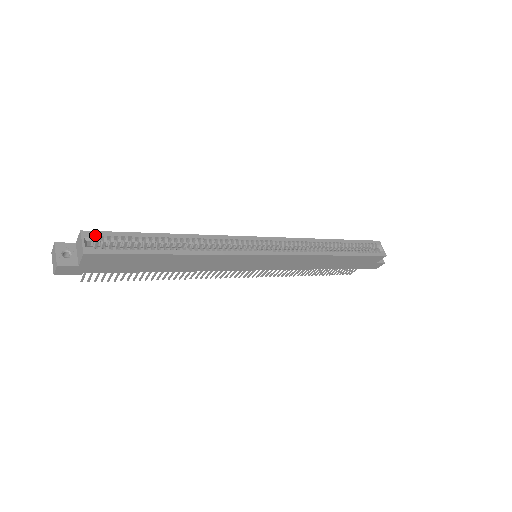
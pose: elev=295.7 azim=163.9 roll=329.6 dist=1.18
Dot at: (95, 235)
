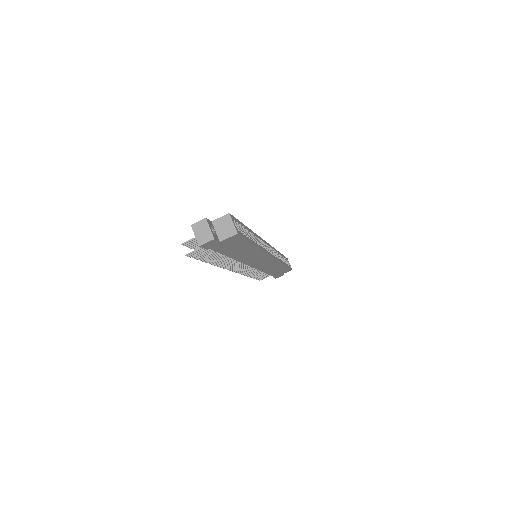
Dot at: (234, 219)
